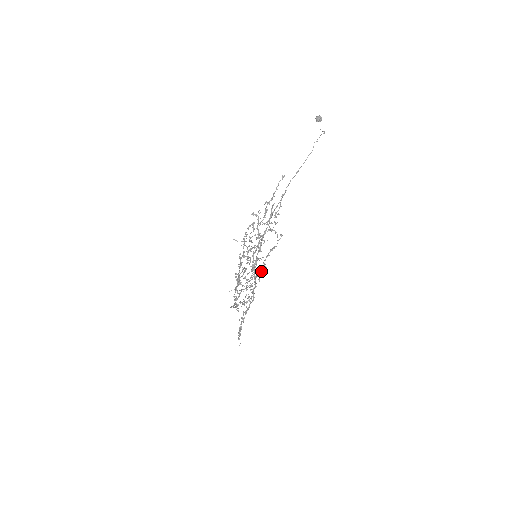
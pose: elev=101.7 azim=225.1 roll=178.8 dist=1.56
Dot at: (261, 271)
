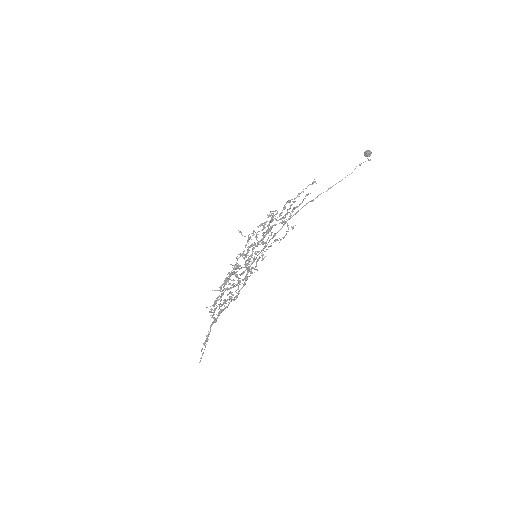
Dot at: (256, 264)
